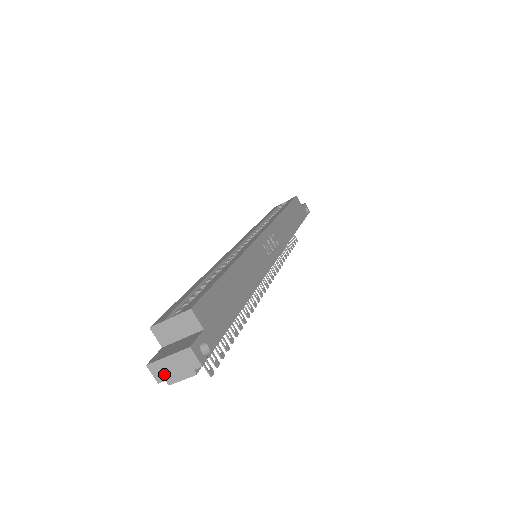
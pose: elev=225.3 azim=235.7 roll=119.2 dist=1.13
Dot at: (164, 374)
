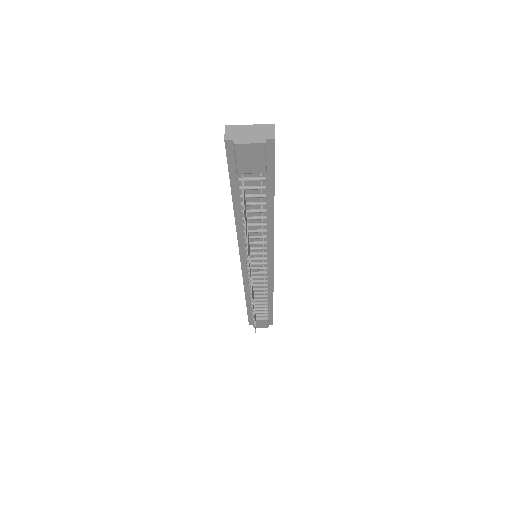
Dot at: (236, 135)
